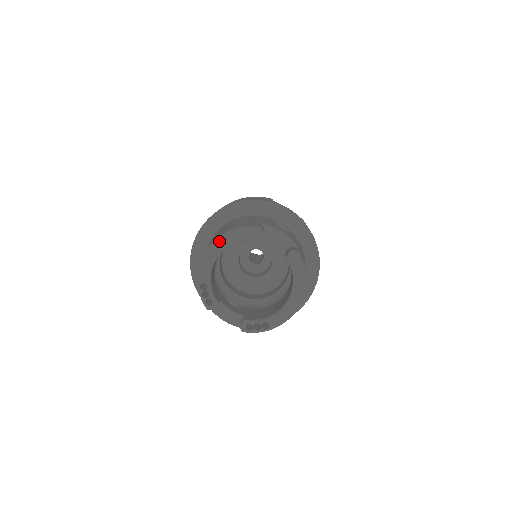
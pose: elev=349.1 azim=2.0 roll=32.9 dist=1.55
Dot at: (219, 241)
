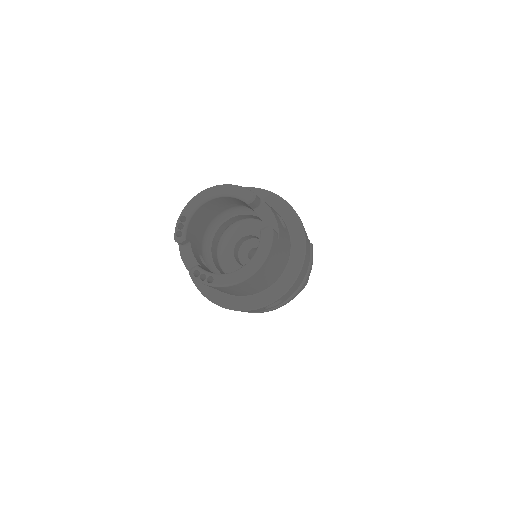
Dot at: (217, 188)
